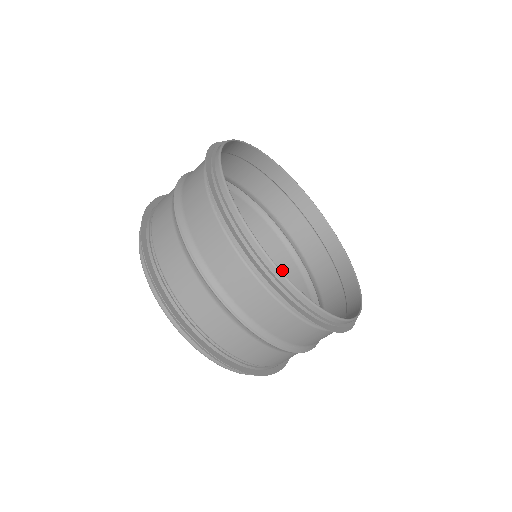
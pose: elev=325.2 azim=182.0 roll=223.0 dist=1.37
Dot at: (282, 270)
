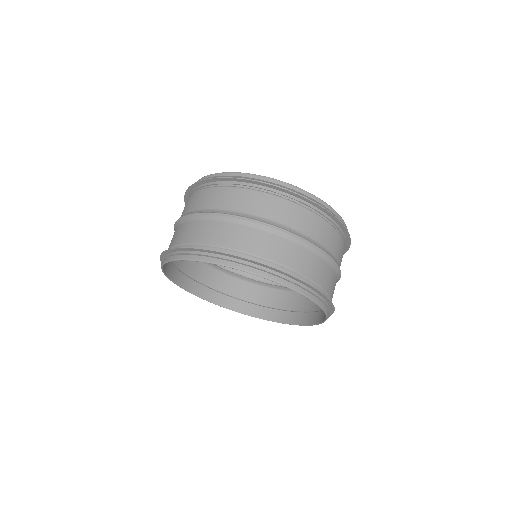
Dot at: (300, 306)
